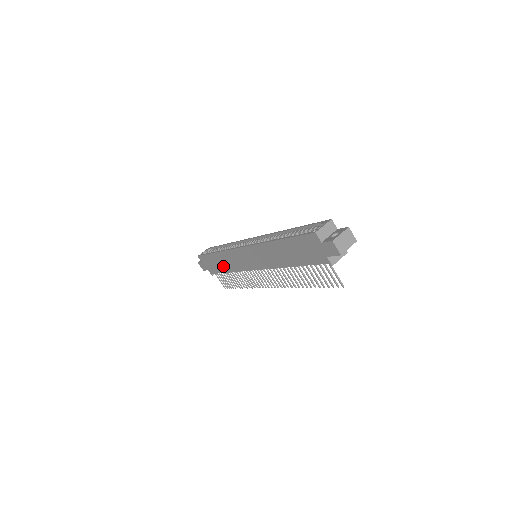
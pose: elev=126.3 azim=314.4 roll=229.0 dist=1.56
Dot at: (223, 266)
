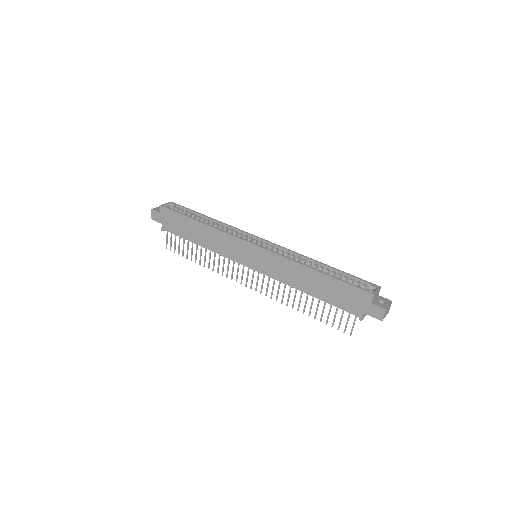
Dot at: (197, 237)
